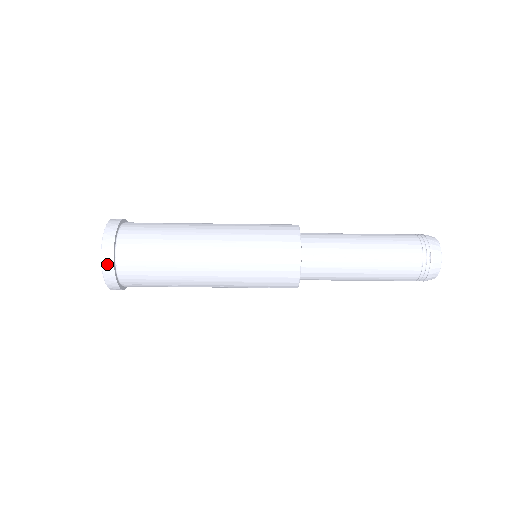
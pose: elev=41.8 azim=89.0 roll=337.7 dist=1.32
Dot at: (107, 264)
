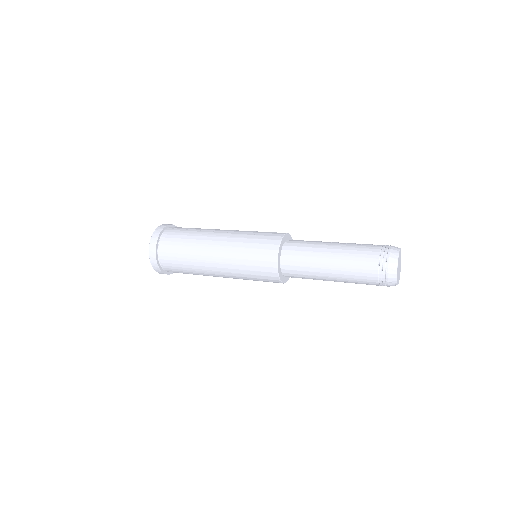
Dot at: occluded
